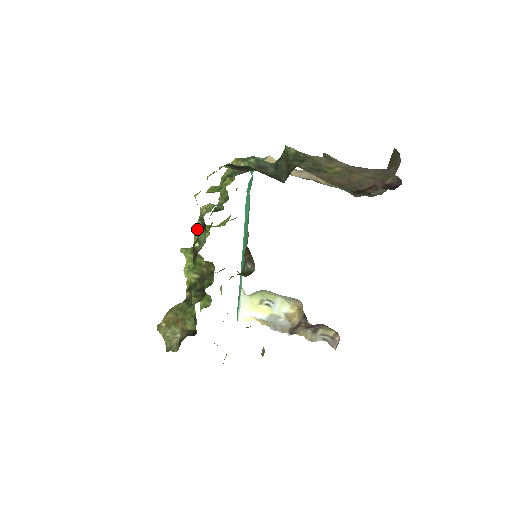
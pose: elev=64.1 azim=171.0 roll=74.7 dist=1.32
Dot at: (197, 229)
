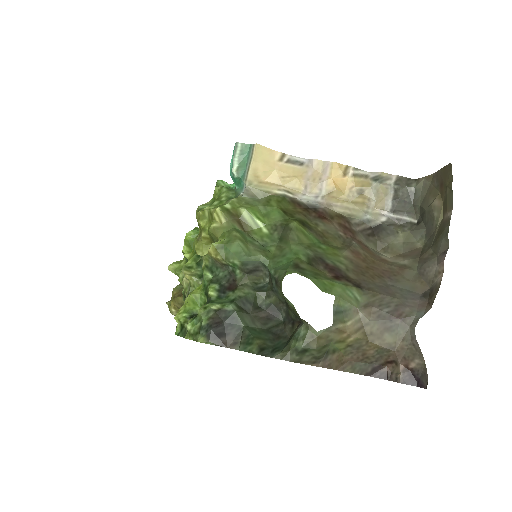
Dot at: occluded
